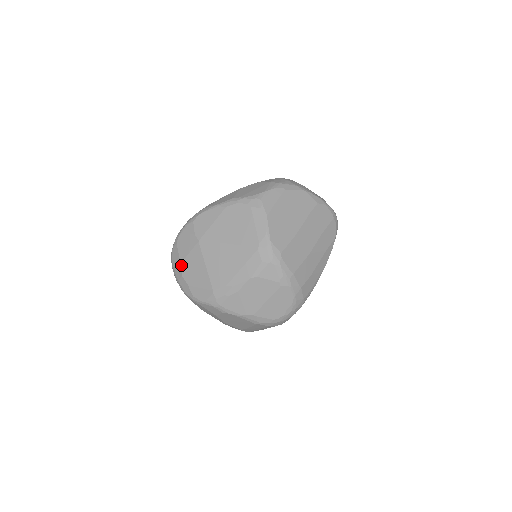
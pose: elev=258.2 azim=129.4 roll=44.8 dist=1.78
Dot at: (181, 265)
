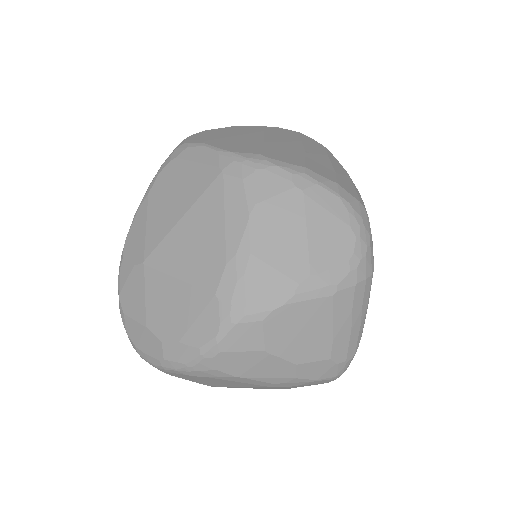
Dot at: (148, 328)
